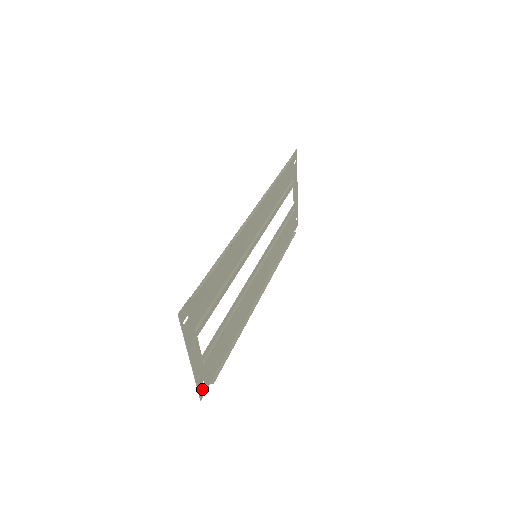
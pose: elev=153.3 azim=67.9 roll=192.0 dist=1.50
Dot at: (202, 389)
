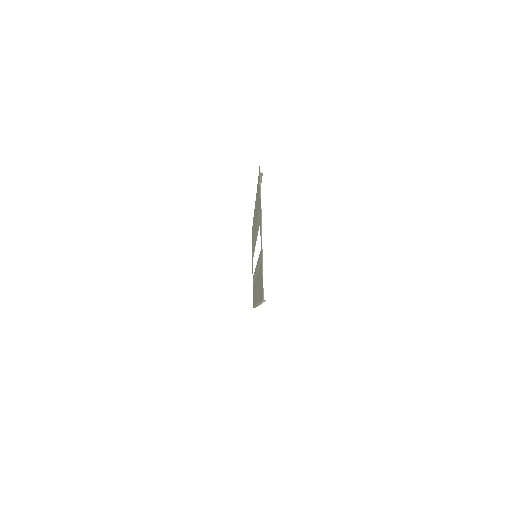
Dot at: occluded
